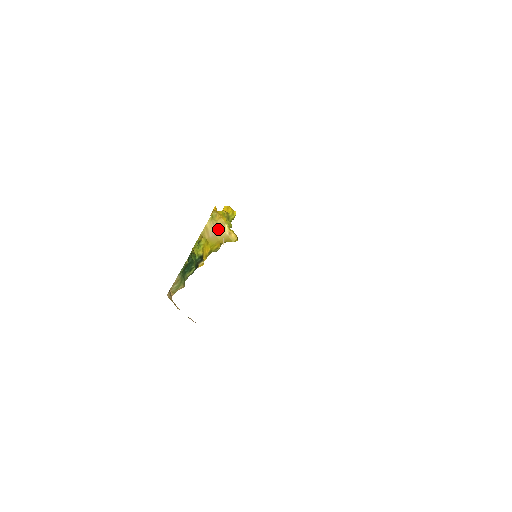
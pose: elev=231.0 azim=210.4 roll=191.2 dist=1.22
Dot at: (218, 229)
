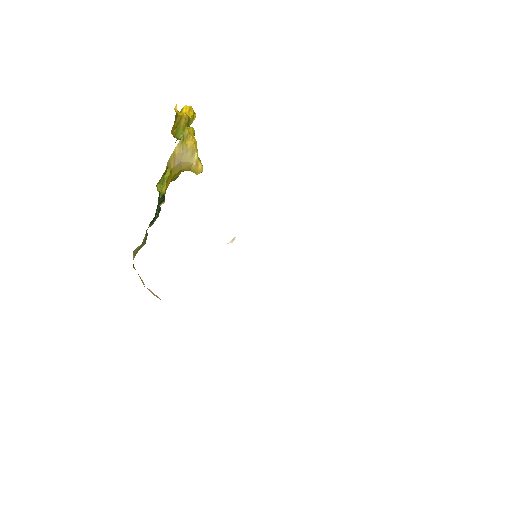
Dot at: (186, 156)
